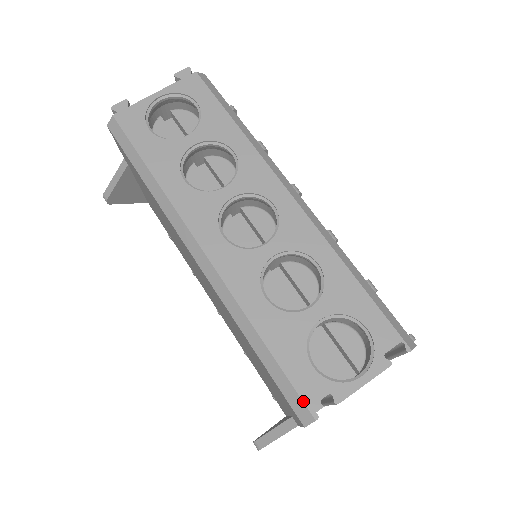
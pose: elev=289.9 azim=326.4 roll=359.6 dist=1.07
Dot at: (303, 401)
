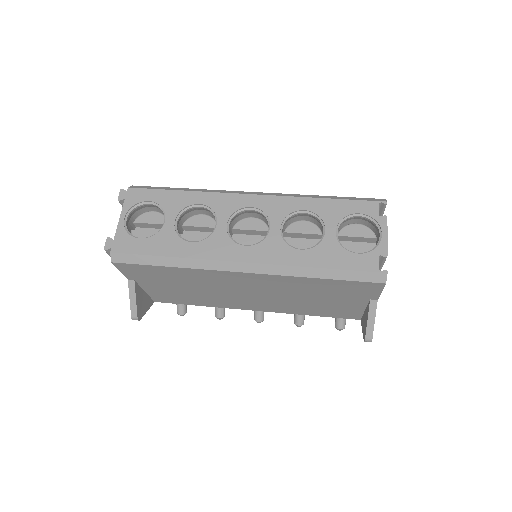
Dot at: (372, 272)
